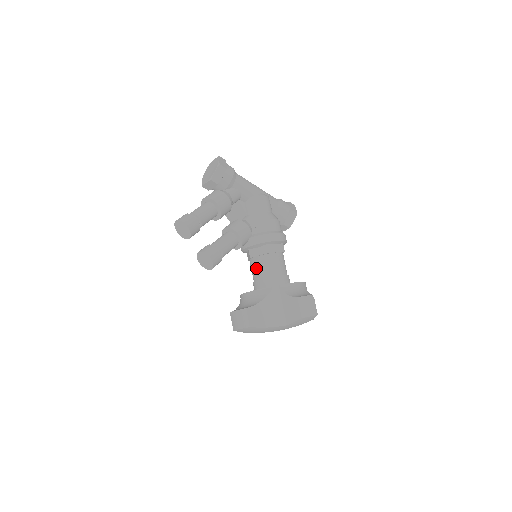
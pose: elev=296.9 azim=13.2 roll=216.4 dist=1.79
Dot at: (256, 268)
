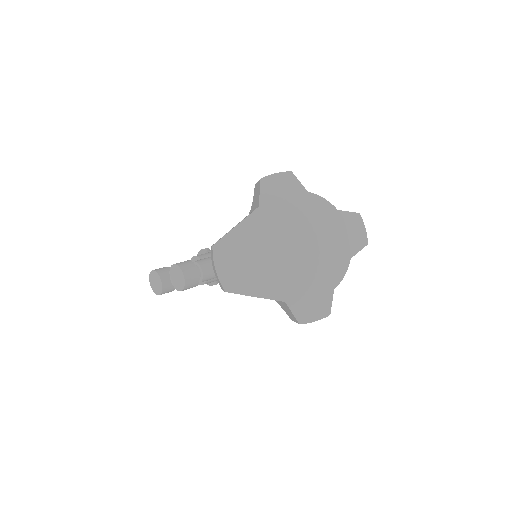
Dot at: occluded
